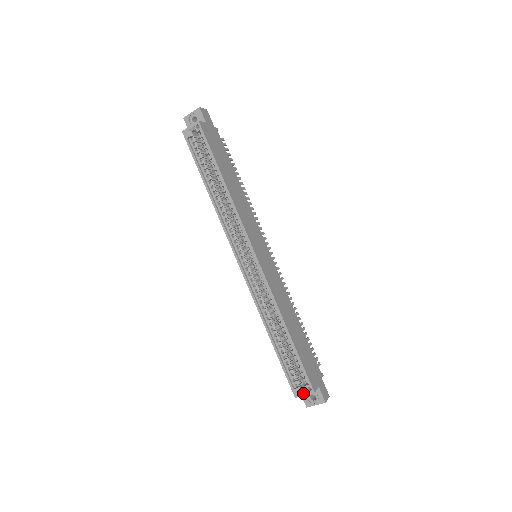
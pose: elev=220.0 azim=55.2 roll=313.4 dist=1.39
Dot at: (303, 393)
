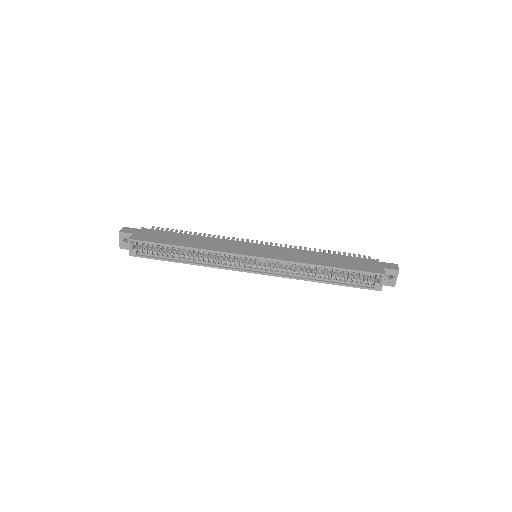
Dot at: (381, 283)
